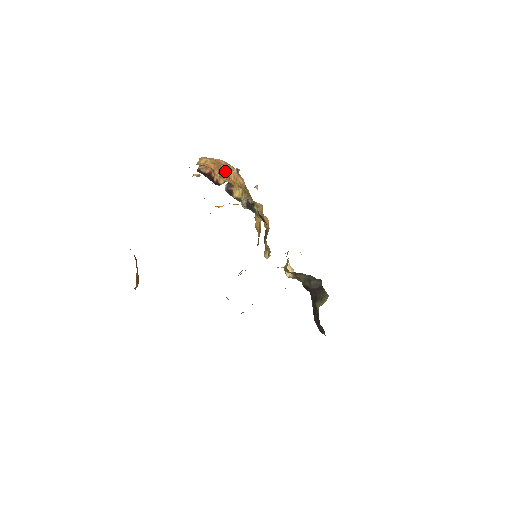
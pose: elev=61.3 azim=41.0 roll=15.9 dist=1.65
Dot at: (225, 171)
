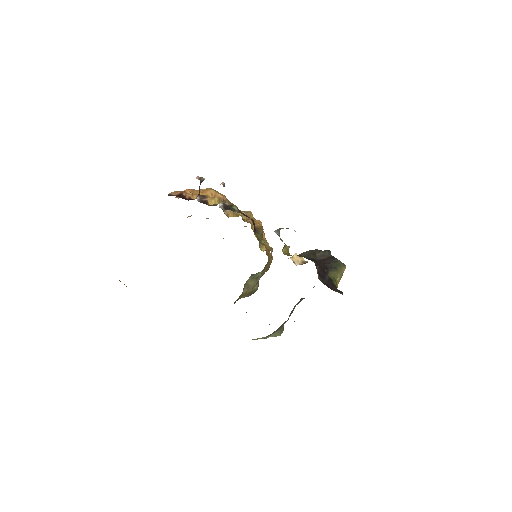
Dot at: (202, 193)
